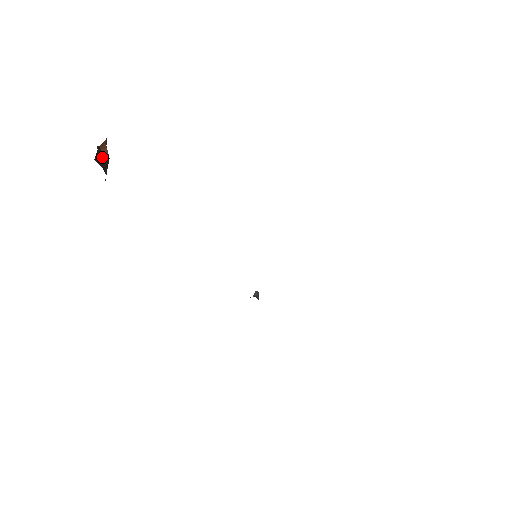
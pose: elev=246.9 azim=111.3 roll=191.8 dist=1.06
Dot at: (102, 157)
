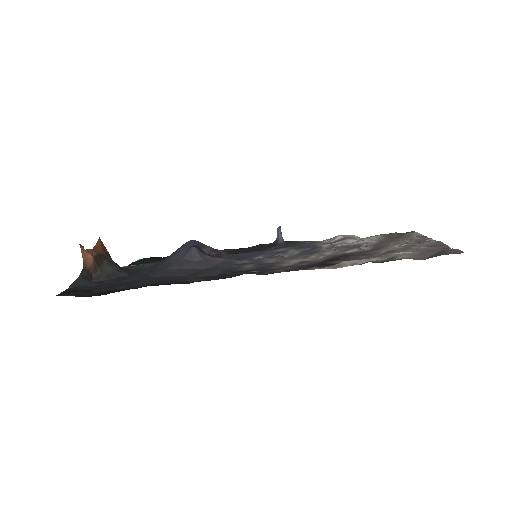
Dot at: (92, 265)
